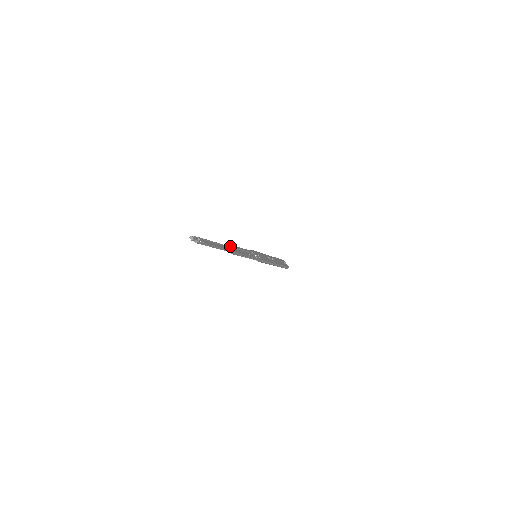
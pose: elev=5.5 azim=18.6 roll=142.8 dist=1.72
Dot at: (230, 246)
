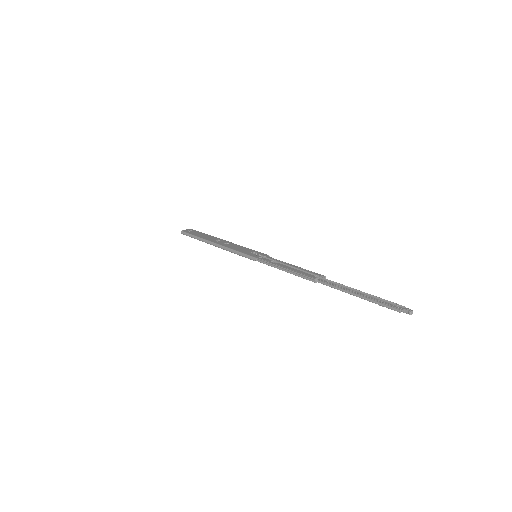
Dot at: (312, 277)
